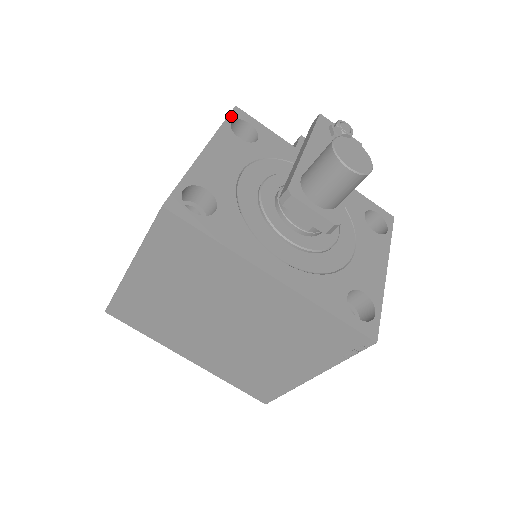
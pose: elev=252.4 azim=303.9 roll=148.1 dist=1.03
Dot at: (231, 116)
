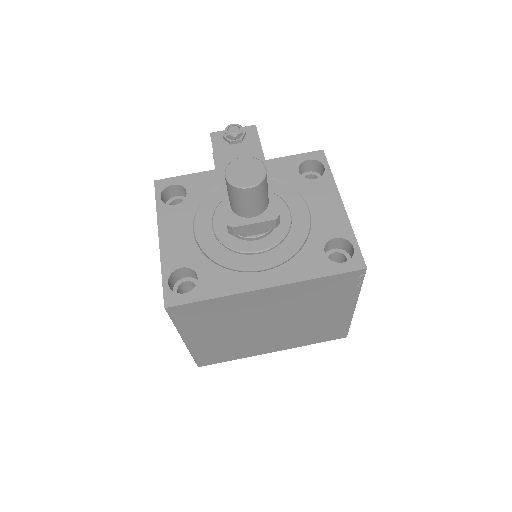
Dot at: (157, 193)
